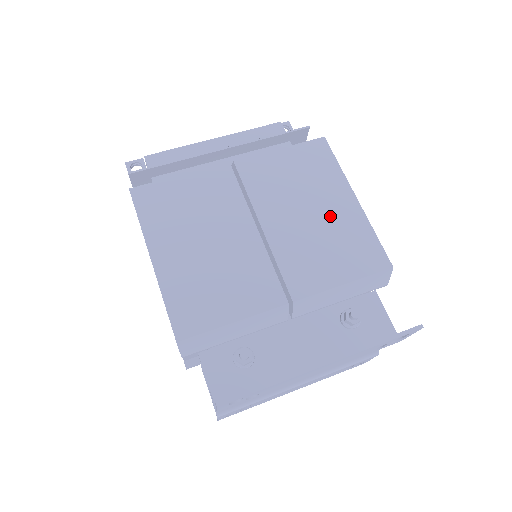
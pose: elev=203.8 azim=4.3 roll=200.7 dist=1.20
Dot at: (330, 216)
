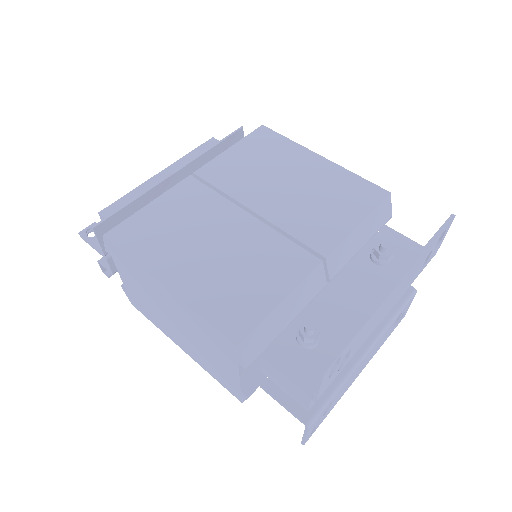
Dot at: (309, 178)
